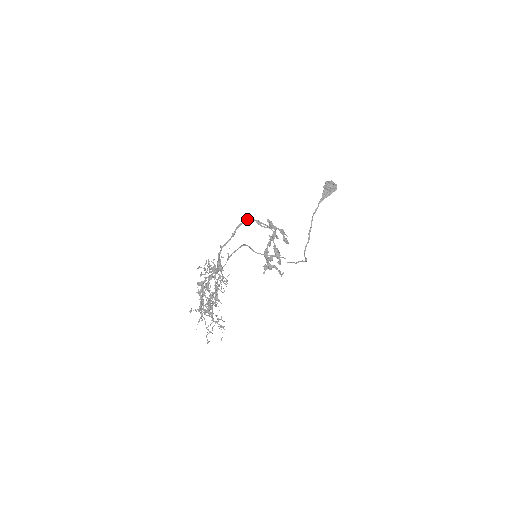
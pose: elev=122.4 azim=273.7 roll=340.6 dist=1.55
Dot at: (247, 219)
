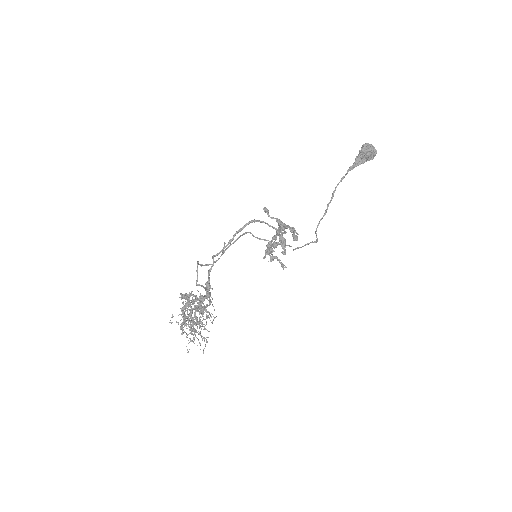
Dot at: (251, 221)
